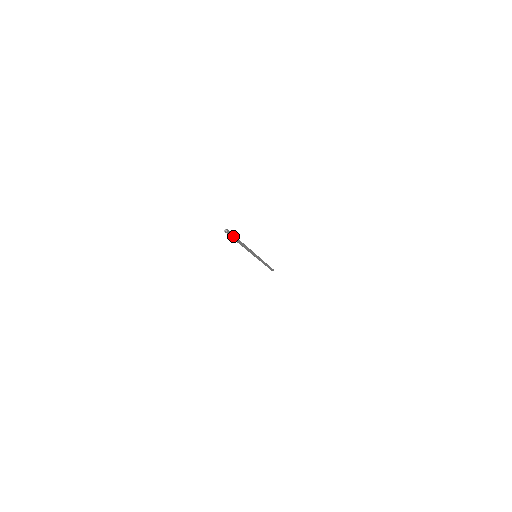
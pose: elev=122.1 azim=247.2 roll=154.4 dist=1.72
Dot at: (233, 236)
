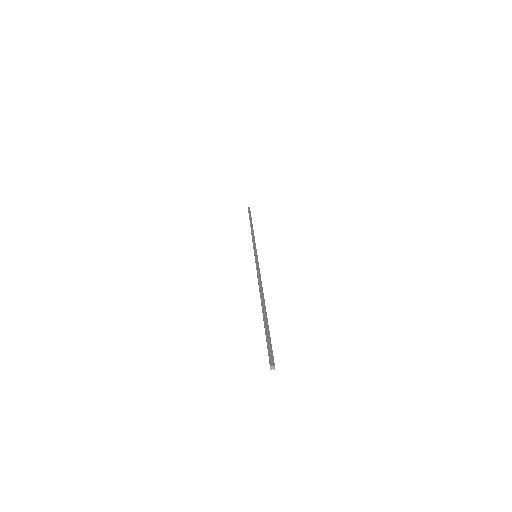
Dot at: (270, 340)
